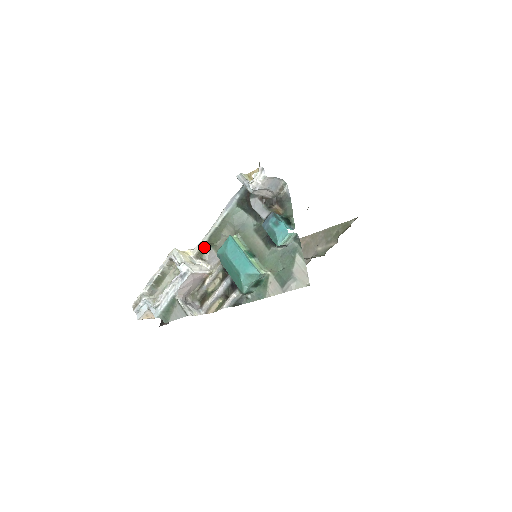
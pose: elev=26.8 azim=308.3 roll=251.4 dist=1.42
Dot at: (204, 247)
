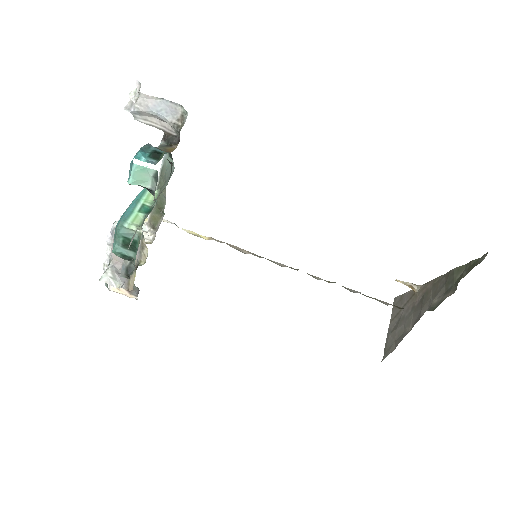
Dot at: (156, 213)
